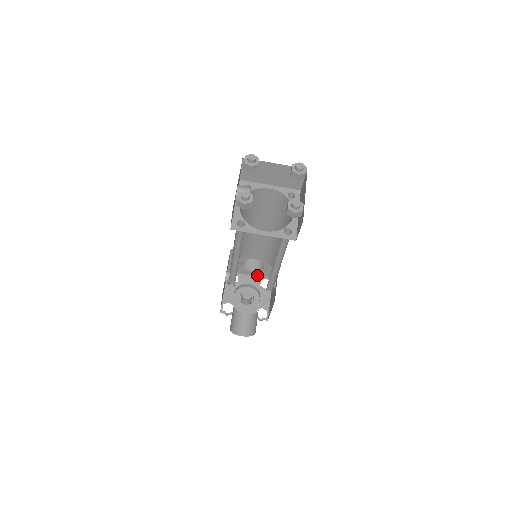
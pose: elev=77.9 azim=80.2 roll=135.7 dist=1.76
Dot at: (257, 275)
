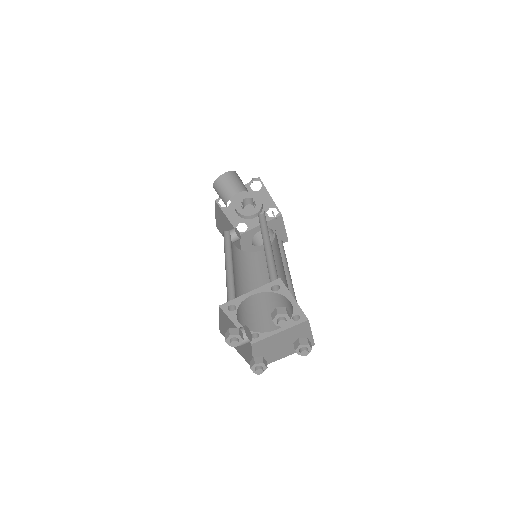
Dot at: occluded
